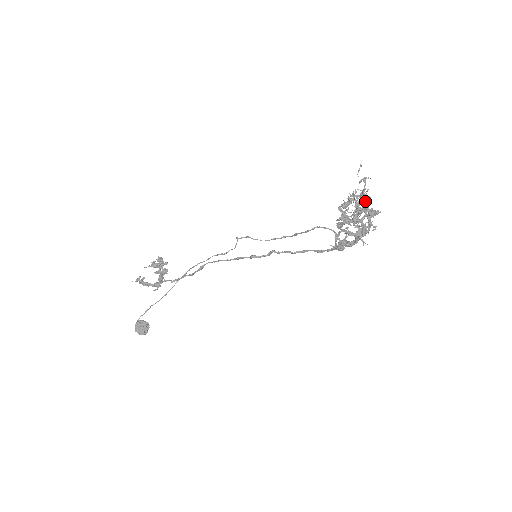
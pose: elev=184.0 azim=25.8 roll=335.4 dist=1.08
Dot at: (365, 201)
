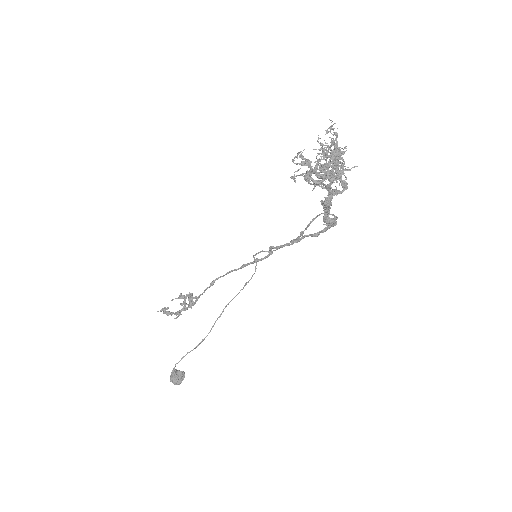
Dot at: (334, 149)
